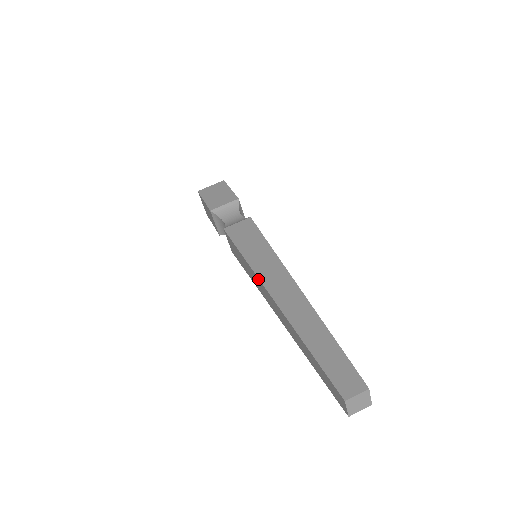
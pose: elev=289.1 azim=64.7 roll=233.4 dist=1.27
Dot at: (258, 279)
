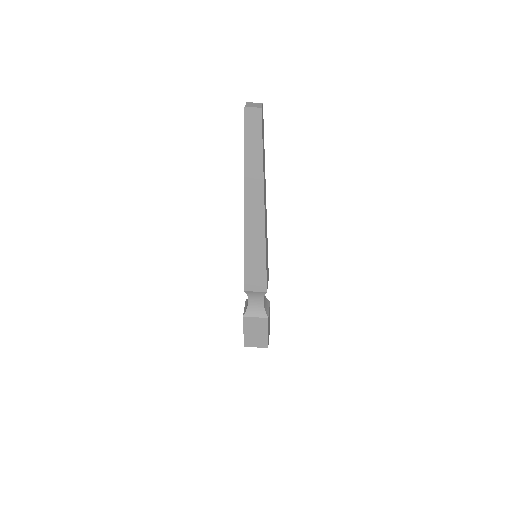
Dot at: occluded
